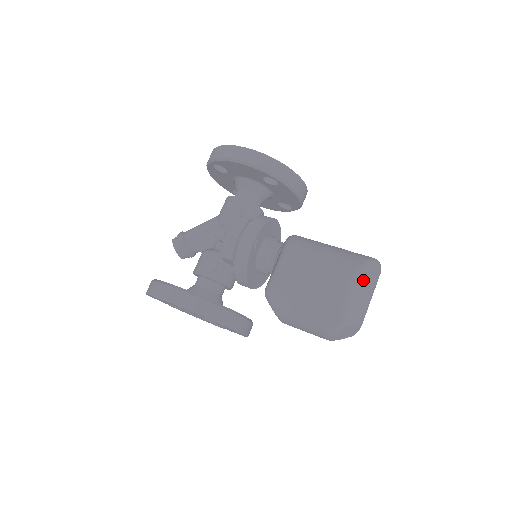
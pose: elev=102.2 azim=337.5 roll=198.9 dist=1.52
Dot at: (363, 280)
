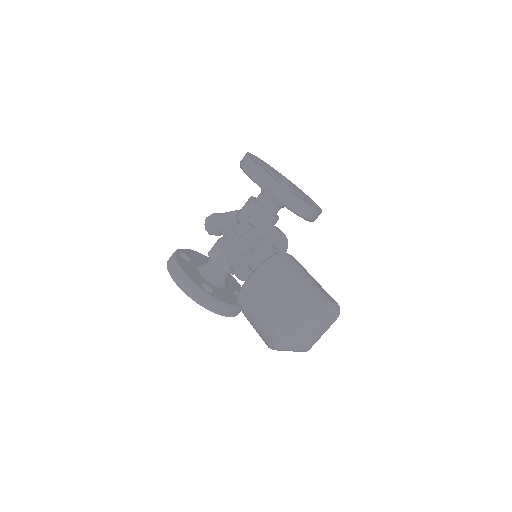
Dot at: (301, 320)
